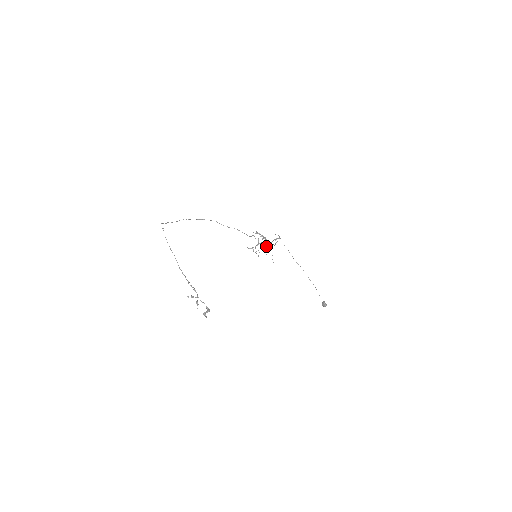
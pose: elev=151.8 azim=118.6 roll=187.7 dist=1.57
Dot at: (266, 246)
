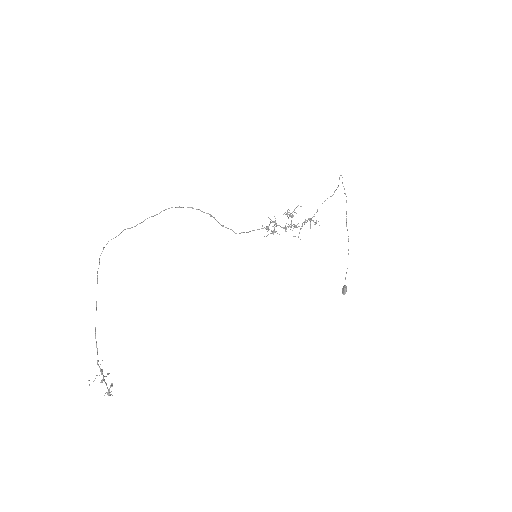
Dot at: occluded
